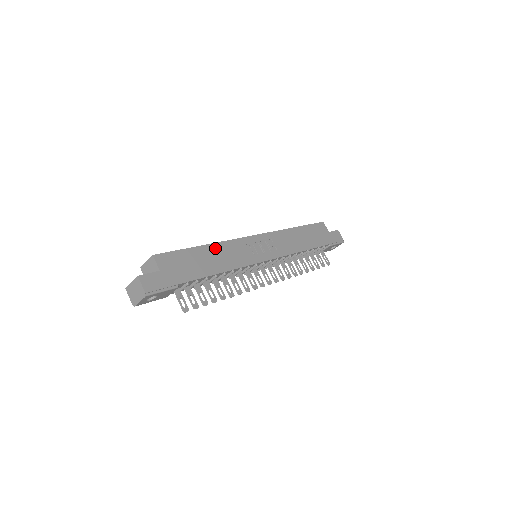
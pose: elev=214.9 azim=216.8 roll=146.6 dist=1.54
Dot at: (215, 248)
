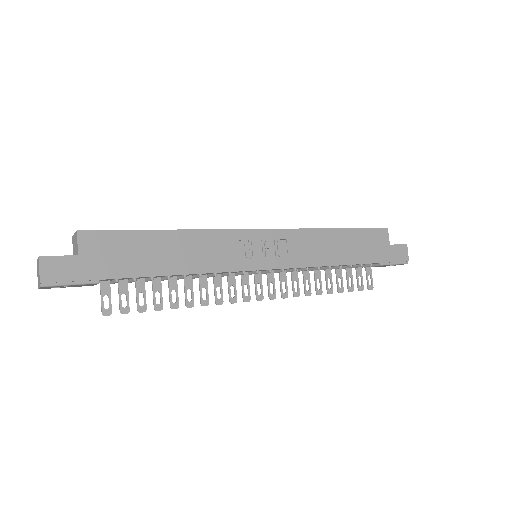
Dot at: (185, 237)
